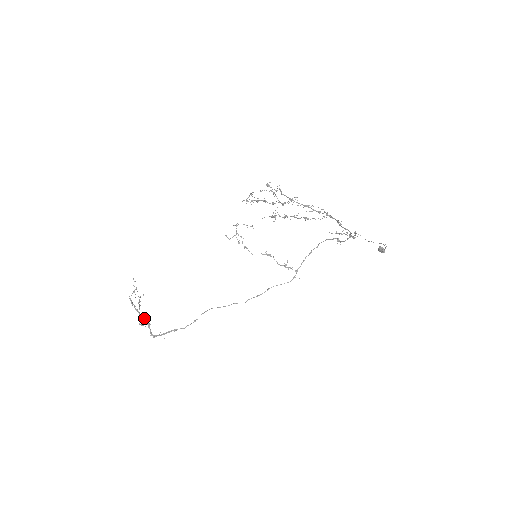
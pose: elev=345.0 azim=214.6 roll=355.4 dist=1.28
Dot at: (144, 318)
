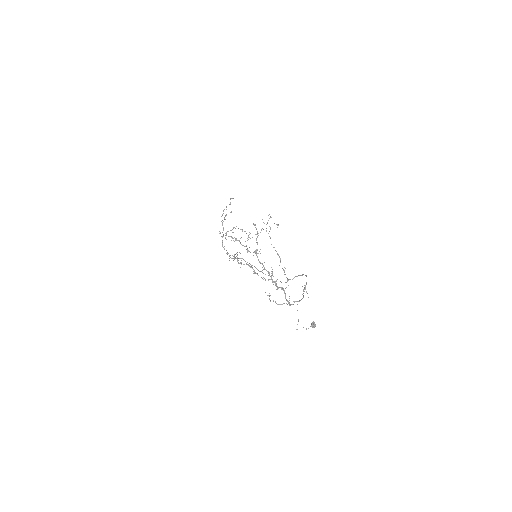
Dot at: (223, 229)
